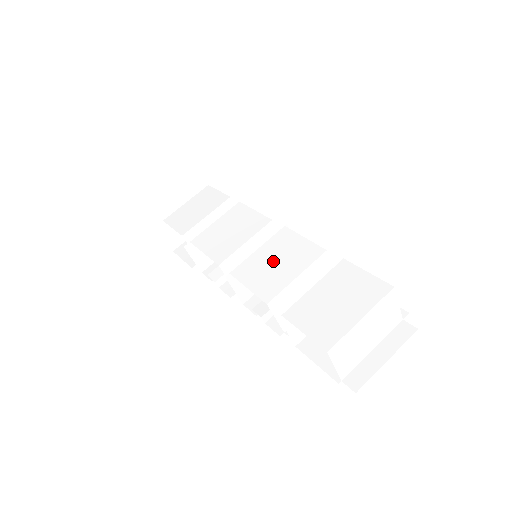
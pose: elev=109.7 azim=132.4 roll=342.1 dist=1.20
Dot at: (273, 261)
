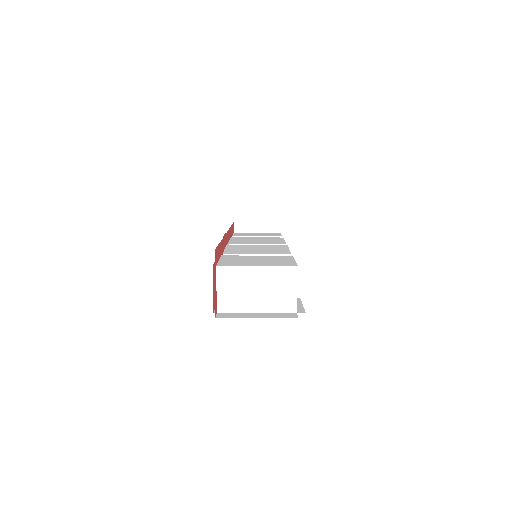
Dot at: (256, 248)
